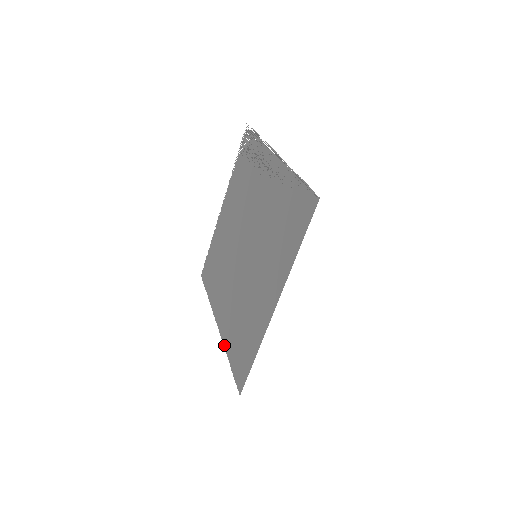
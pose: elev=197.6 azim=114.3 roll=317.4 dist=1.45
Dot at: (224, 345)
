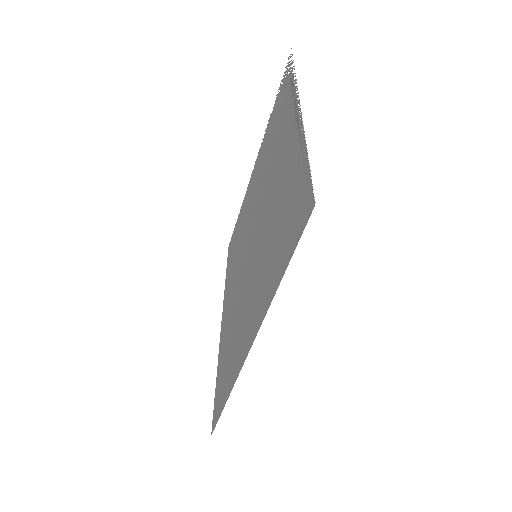
Dot at: occluded
